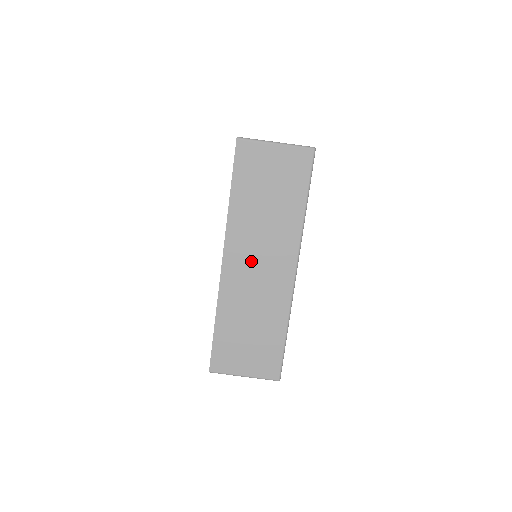
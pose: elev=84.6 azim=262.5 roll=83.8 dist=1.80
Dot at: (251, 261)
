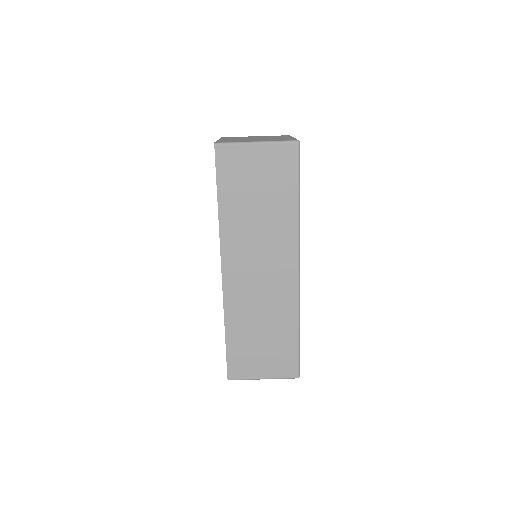
Dot at: (251, 267)
